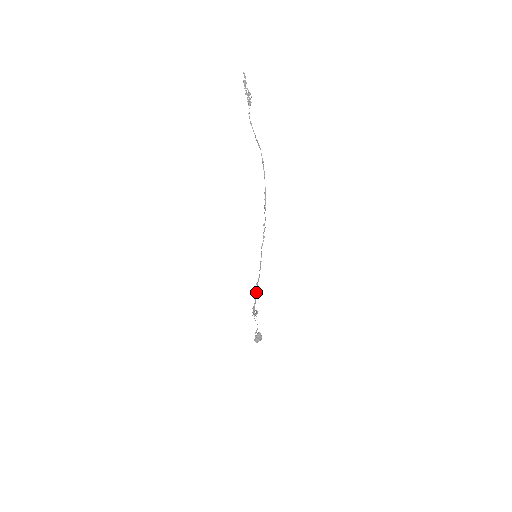
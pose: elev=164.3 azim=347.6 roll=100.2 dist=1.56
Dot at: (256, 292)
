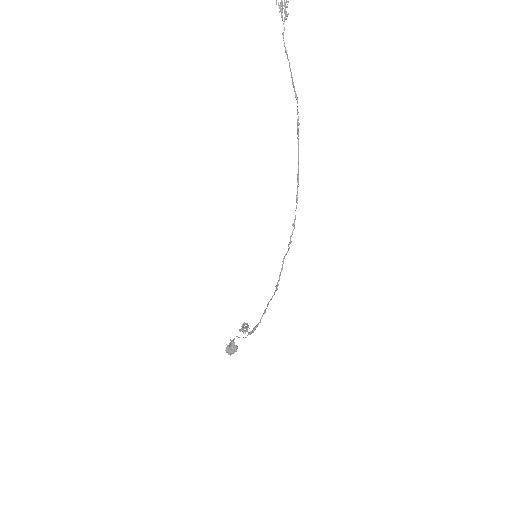
Dot at: (264, 313)
